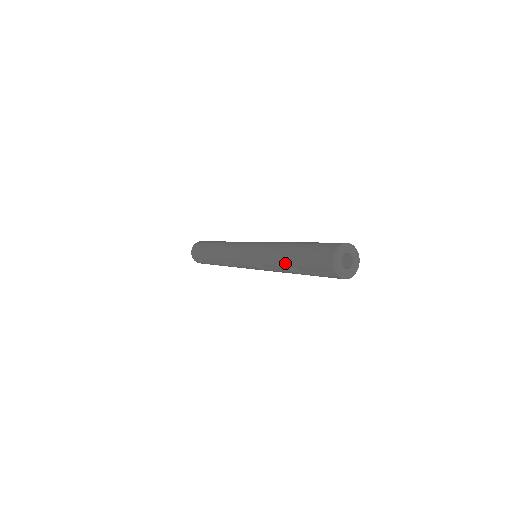
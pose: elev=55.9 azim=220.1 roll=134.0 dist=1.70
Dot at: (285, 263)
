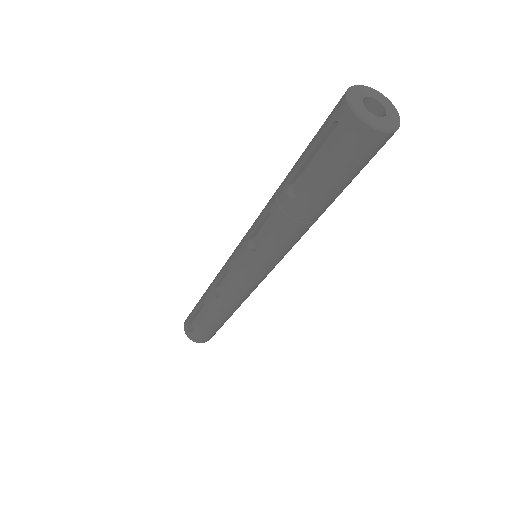
Dot at: (283, 185)
